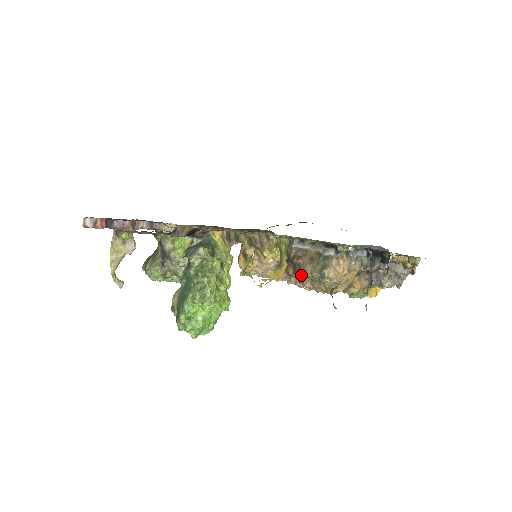
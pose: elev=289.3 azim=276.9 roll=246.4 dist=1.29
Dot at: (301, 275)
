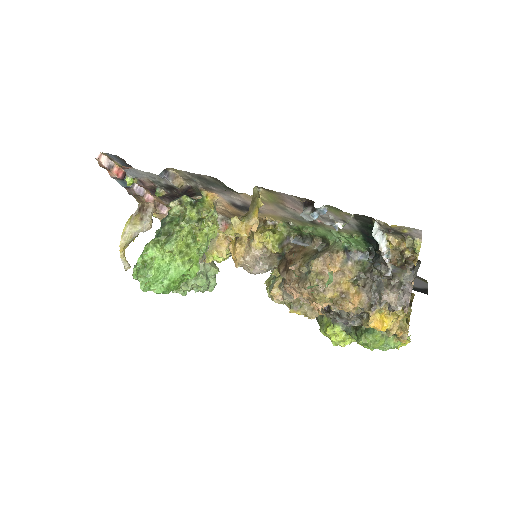
Dot at: (289, 271)
